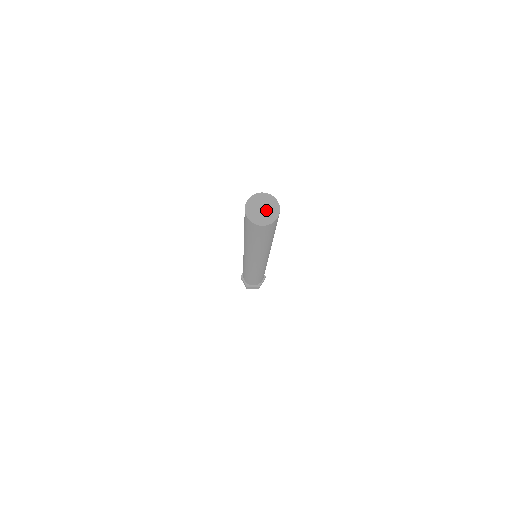
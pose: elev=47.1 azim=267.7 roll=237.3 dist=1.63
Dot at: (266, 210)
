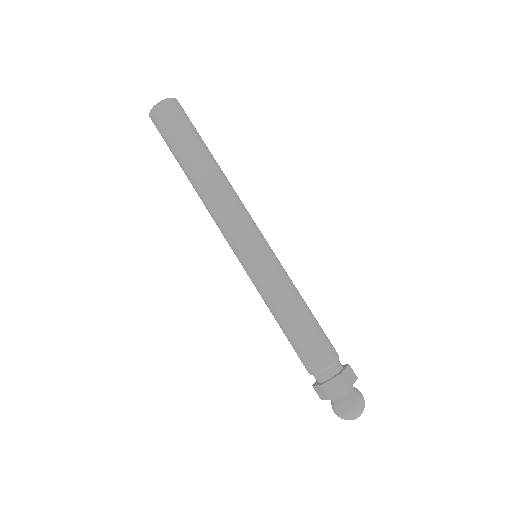
Dot at: occluded
